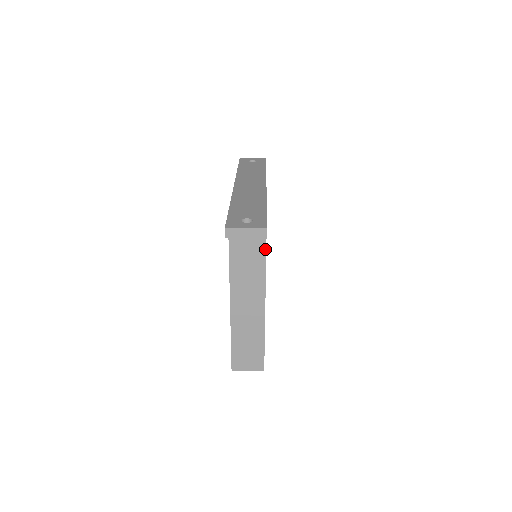
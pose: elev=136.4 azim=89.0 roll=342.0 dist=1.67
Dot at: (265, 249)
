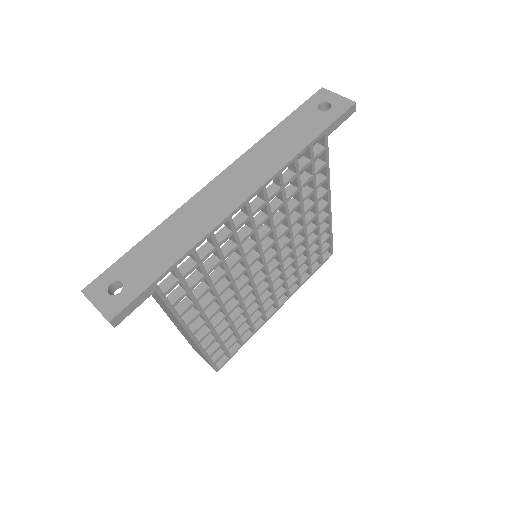
Dot at: (168, 307)
